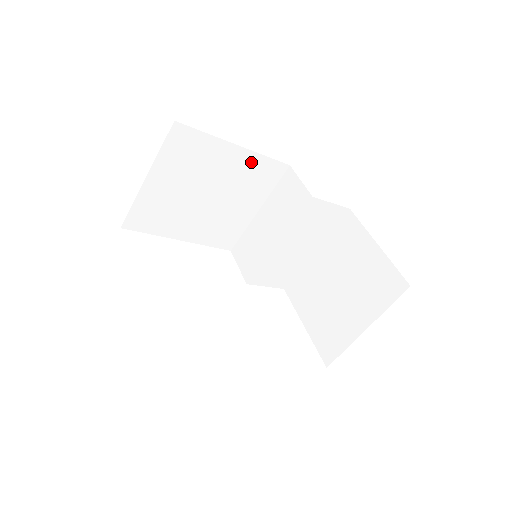
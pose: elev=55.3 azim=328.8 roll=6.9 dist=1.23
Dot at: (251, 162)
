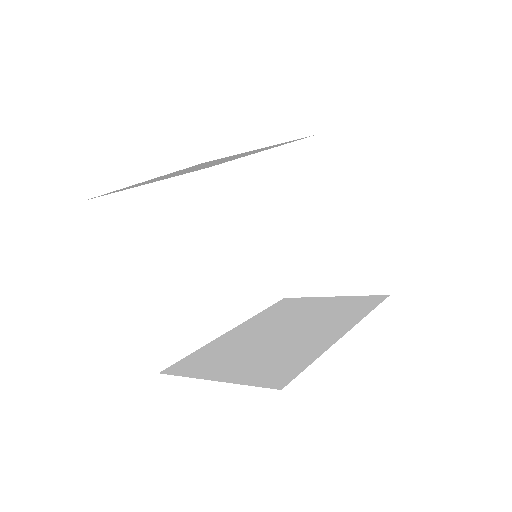
Dot at: (276, 145)
